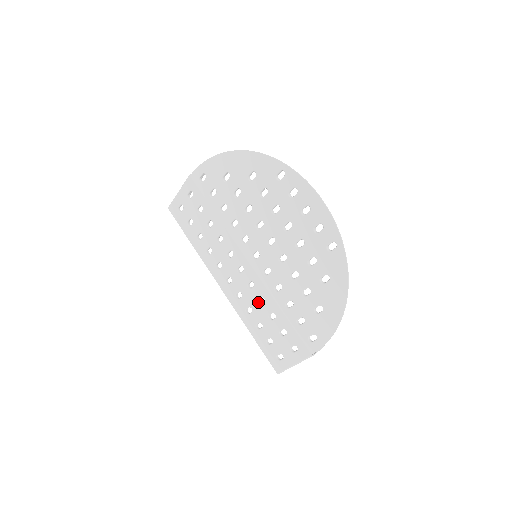
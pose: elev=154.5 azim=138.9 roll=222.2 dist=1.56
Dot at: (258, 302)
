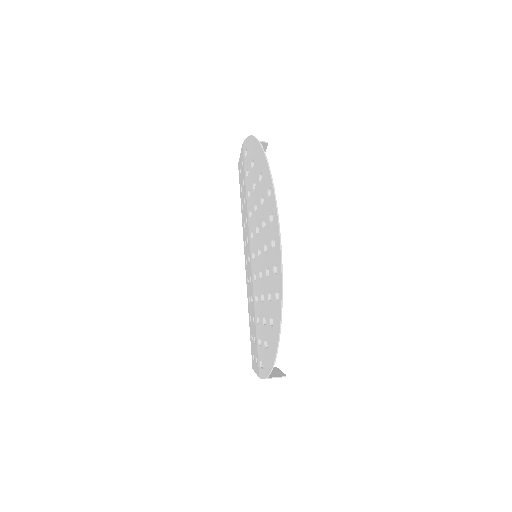
Dot at: (251, 298)
